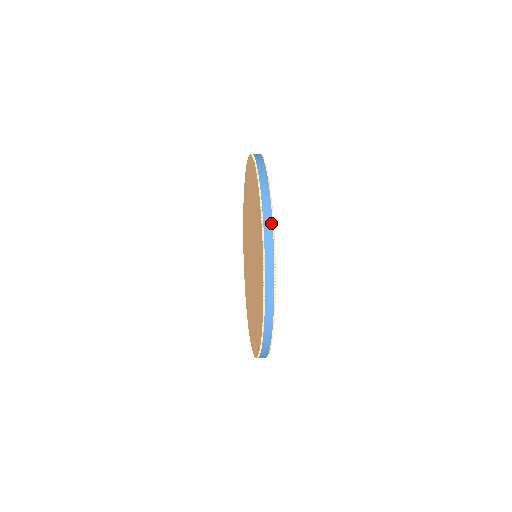
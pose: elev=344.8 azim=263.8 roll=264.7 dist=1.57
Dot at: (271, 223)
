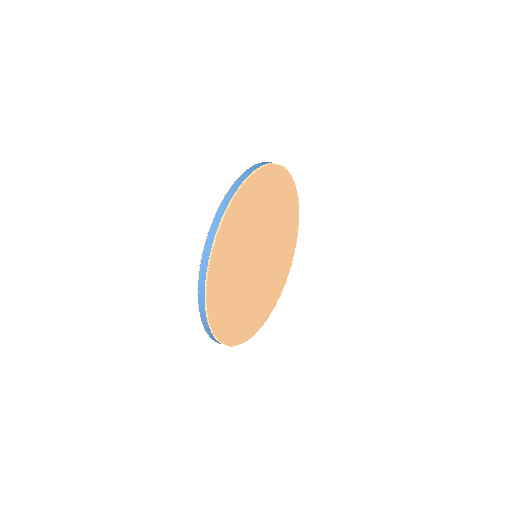
Dot at: (229, 201)
